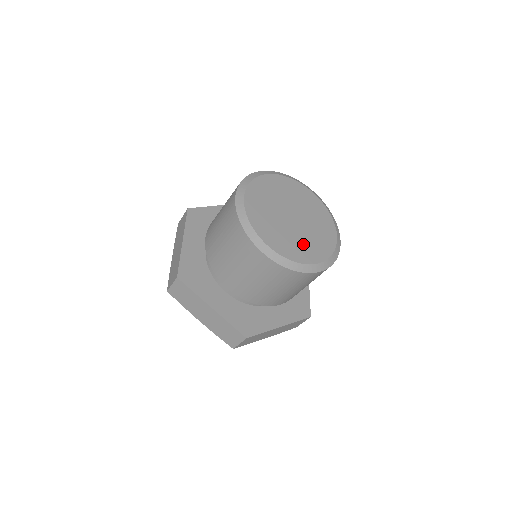
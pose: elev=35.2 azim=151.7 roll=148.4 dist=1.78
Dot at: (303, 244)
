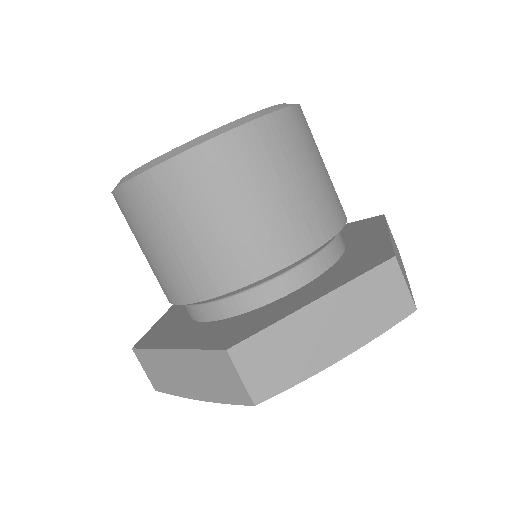
Dot at: occluded
